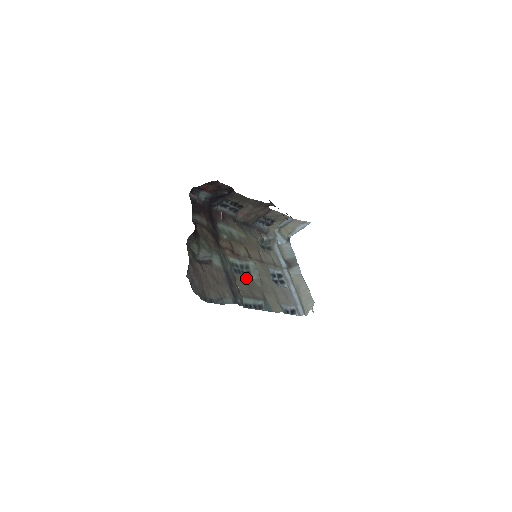
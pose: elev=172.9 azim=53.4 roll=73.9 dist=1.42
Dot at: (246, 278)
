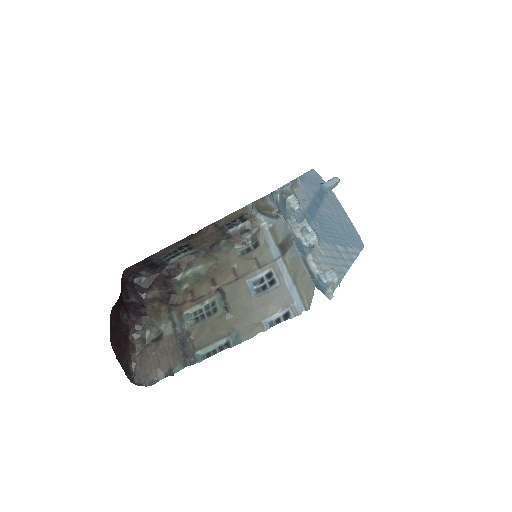
Dot at: (208, 321)
